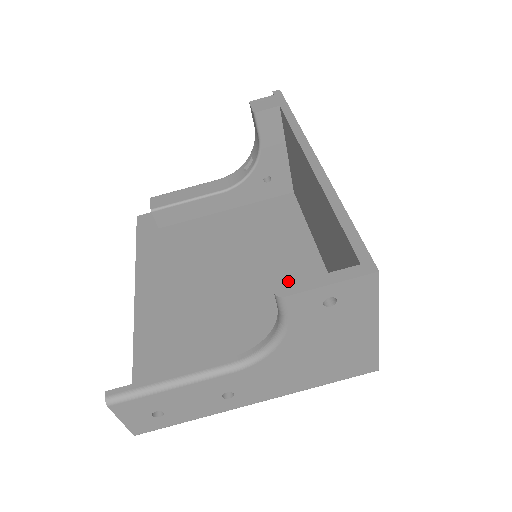
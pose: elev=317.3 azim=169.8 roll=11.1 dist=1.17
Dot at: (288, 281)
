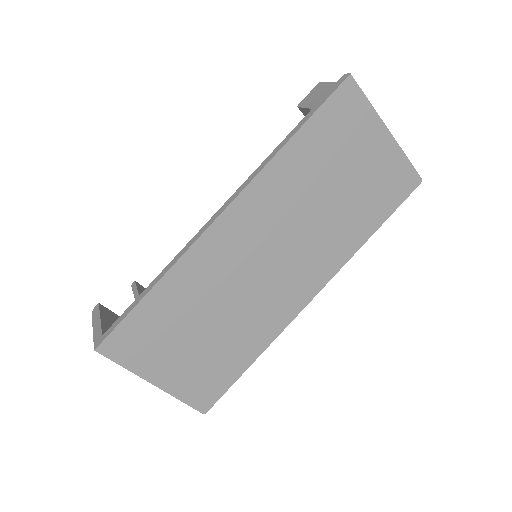
Dot at: occluded
